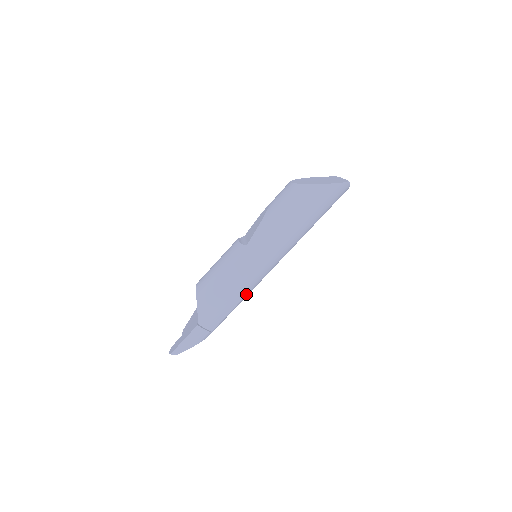
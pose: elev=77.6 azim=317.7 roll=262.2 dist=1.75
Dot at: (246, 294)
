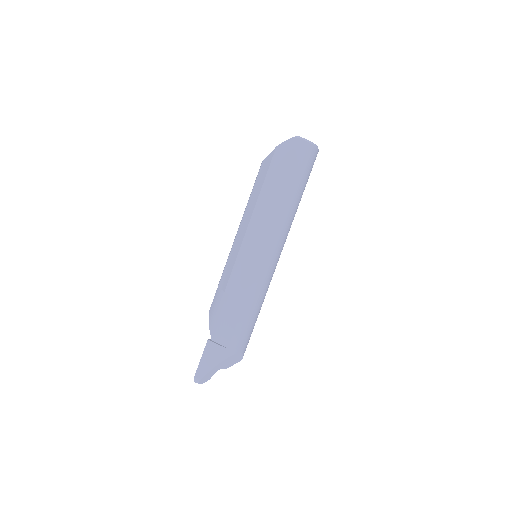
Dot at: (246, 294)
